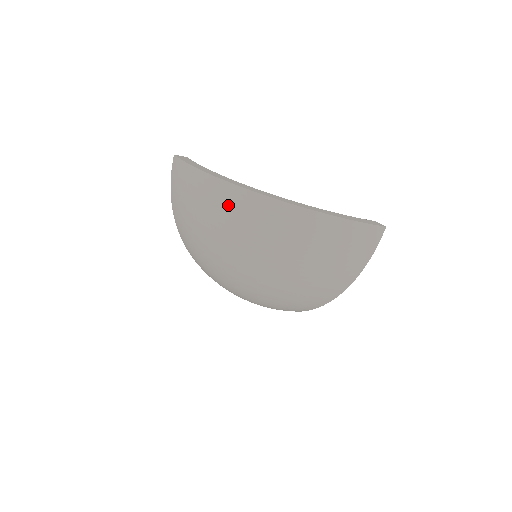
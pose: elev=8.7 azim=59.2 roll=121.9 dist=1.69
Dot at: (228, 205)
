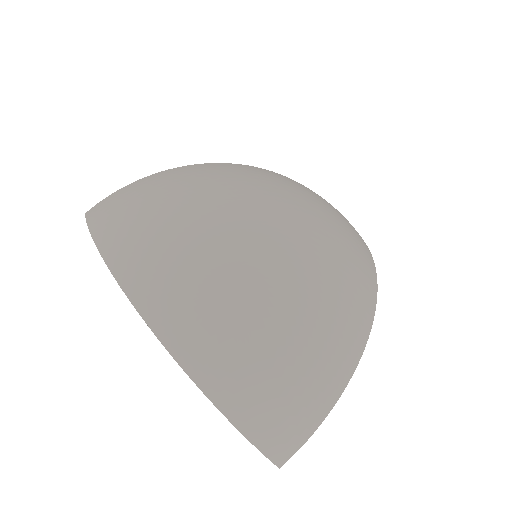
Dot at: (206, 169)
